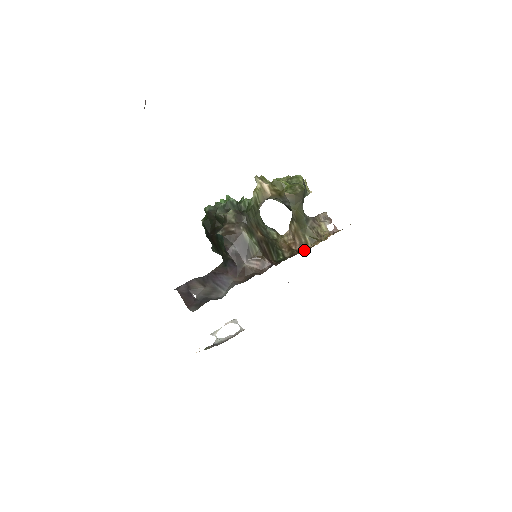
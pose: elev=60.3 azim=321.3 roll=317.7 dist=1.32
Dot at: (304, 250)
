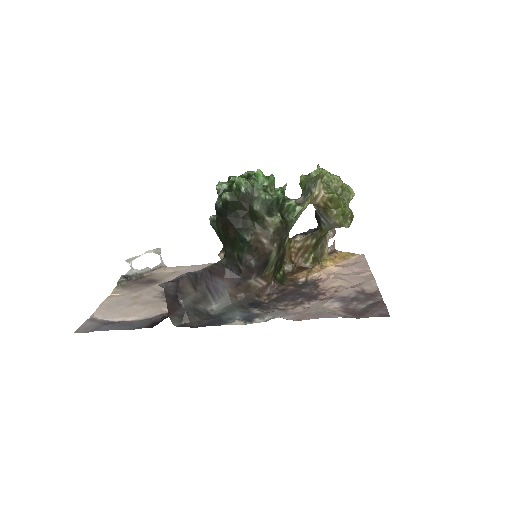
Dot at: (300, 264)
